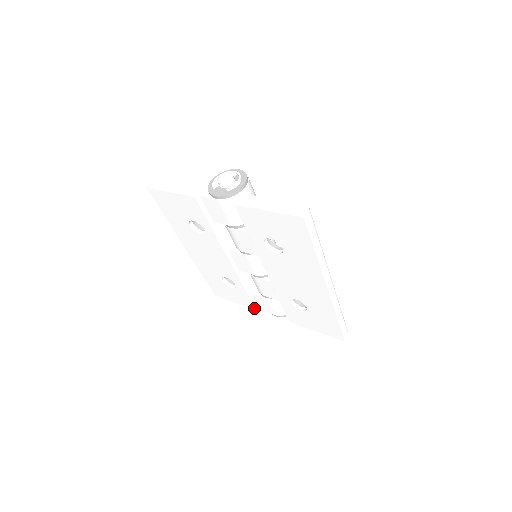
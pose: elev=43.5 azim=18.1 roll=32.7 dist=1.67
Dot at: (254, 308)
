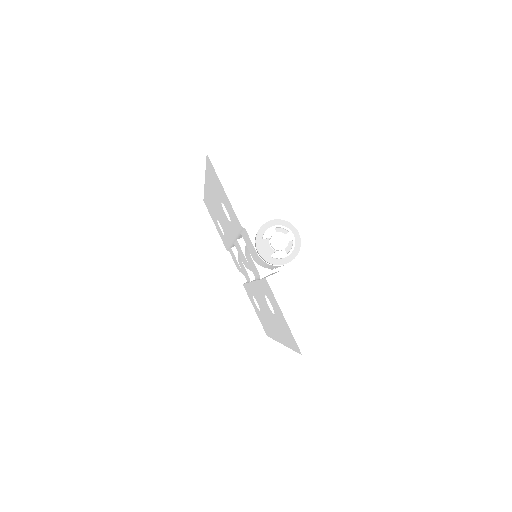
Dot at: occluded
